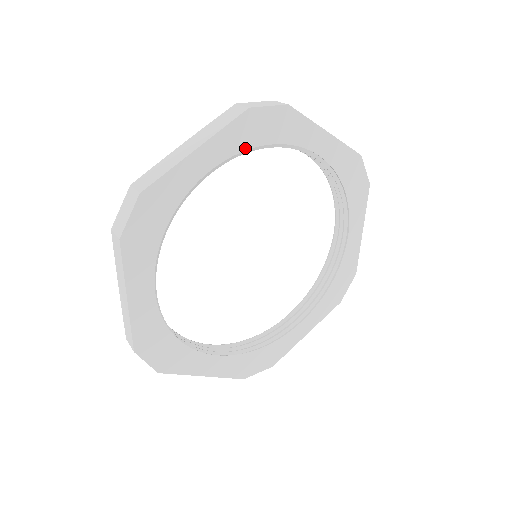
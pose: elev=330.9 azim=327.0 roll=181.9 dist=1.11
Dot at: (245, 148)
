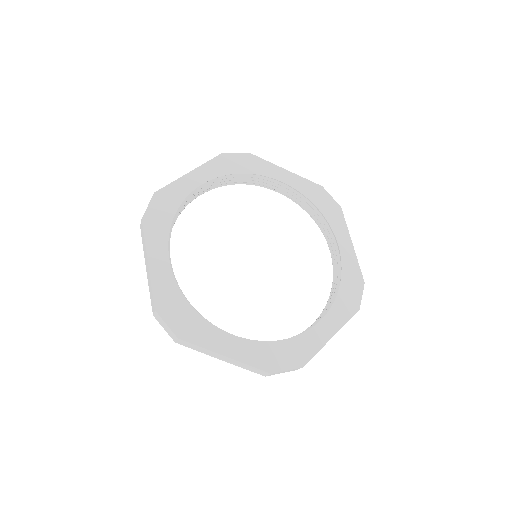
Dot at: (224, 174)
